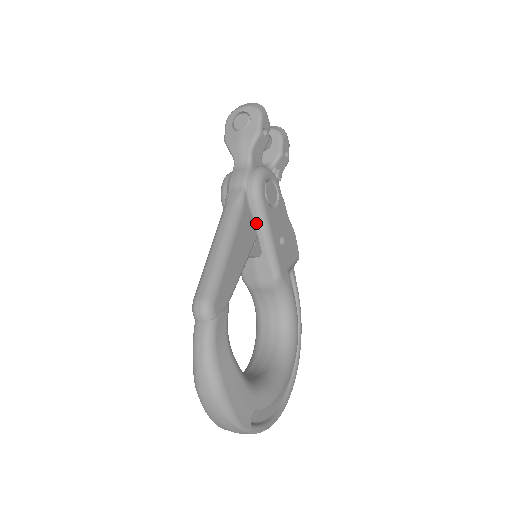
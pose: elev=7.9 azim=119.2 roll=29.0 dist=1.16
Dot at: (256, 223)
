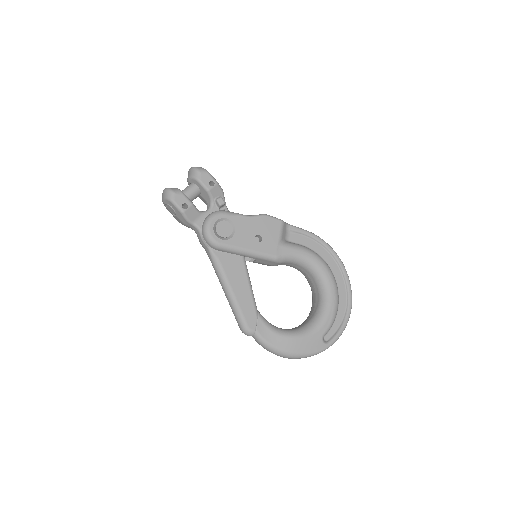
Dot at: (234, 254)
